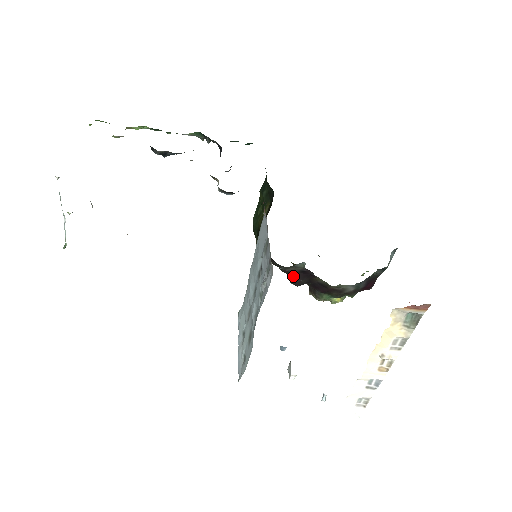
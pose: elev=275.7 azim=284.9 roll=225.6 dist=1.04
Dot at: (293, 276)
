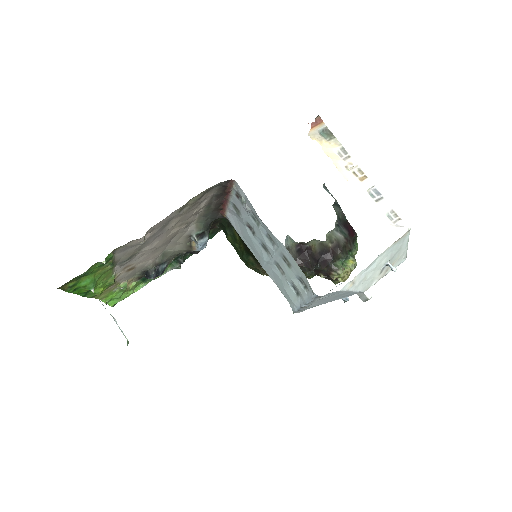
Dot at: (300, 263)
